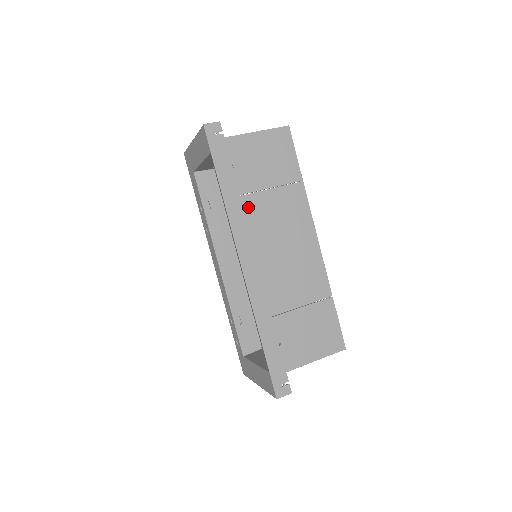
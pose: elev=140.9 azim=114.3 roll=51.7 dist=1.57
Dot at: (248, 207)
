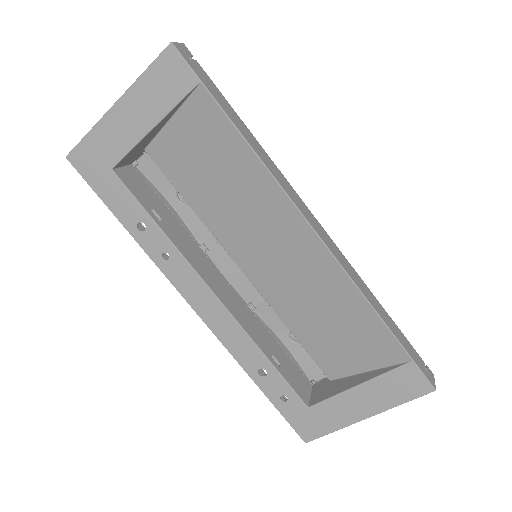
Dot at: occluded
